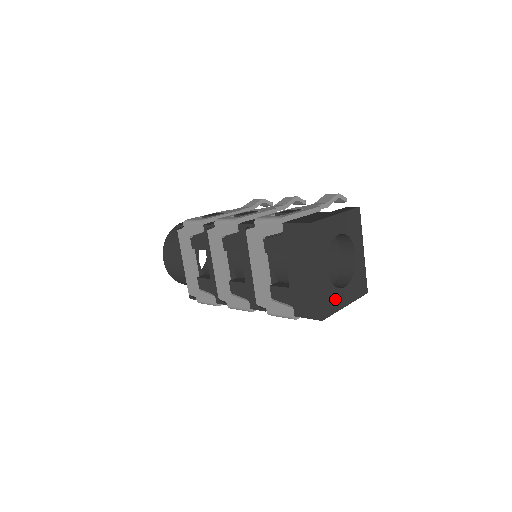
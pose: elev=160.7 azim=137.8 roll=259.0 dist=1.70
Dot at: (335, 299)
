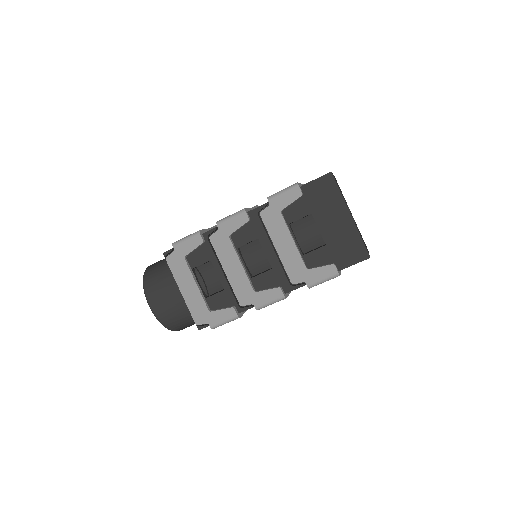
Dot at: (364, 243)
